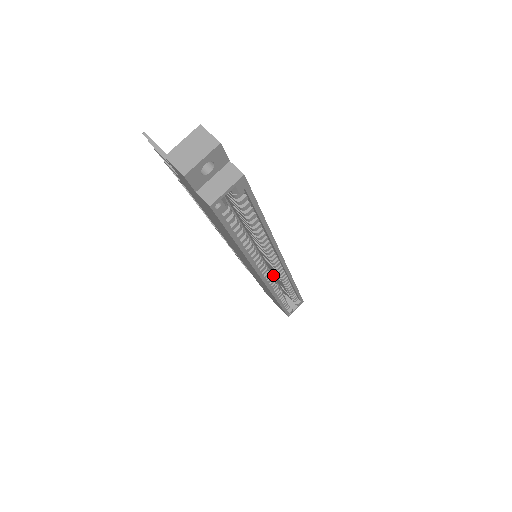
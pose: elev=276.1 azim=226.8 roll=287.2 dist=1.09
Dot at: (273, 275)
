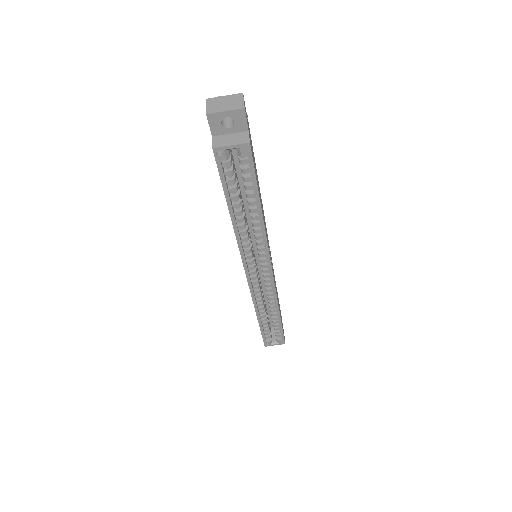
Dot at: occluded
